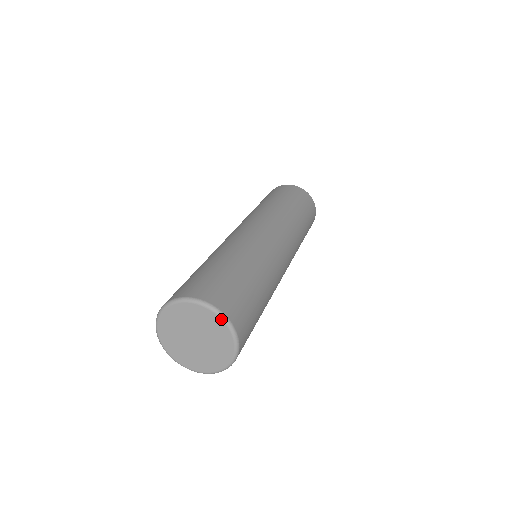
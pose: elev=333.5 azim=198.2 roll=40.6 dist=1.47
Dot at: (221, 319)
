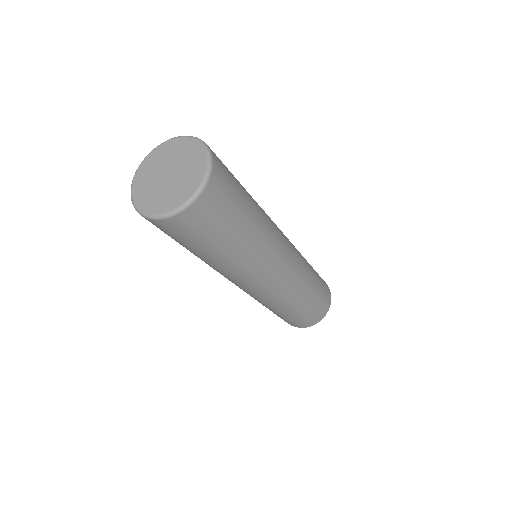
Dot at: (171, 140)
